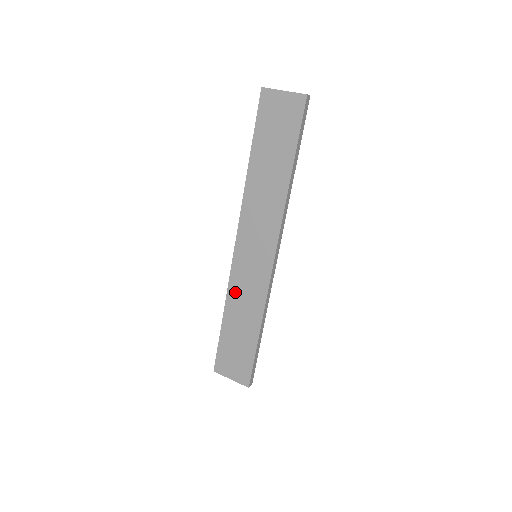
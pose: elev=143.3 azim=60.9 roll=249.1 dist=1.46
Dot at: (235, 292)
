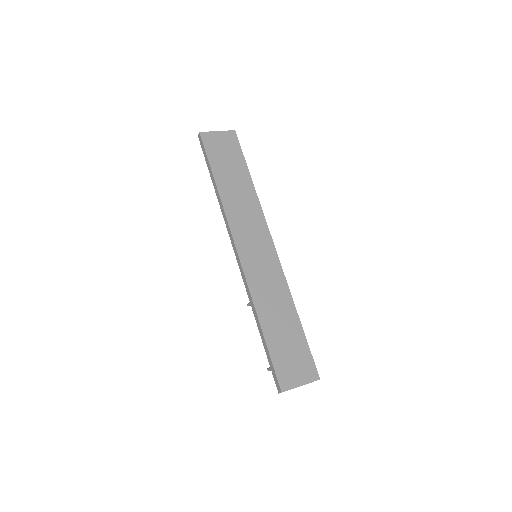
Dot at: (259, 293)
